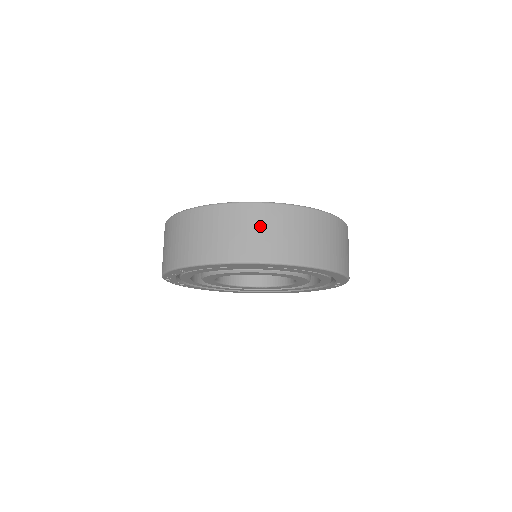
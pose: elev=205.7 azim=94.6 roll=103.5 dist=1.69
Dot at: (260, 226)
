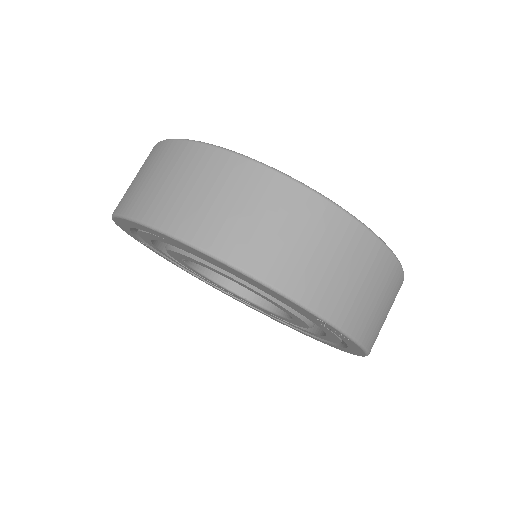
Dot at: (149, 169)
